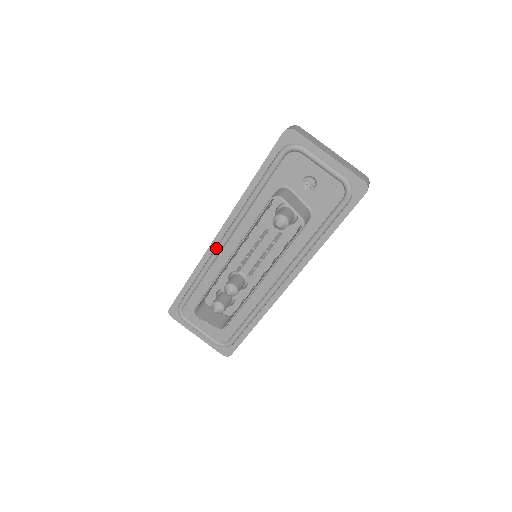
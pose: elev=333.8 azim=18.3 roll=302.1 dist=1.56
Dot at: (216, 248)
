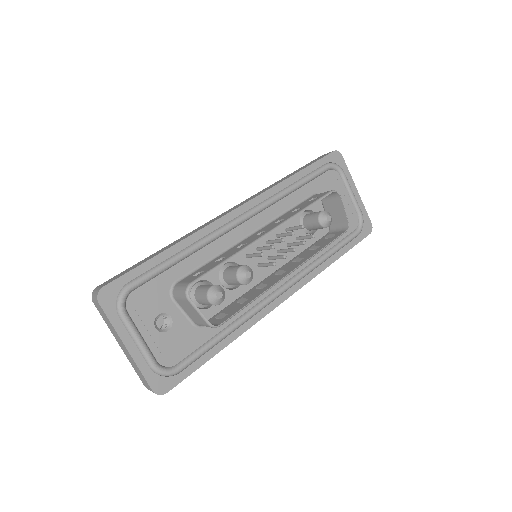
Dot at: (229, 223)
